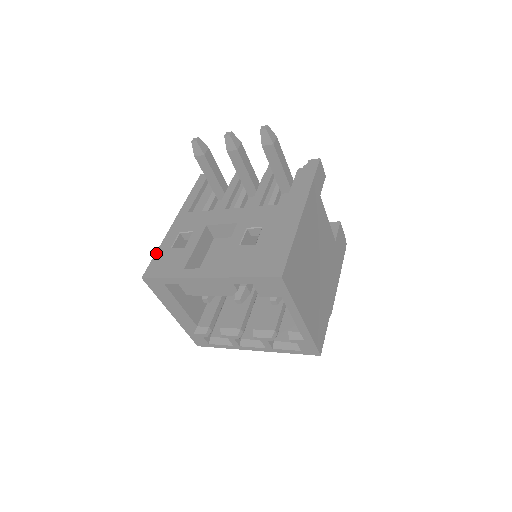
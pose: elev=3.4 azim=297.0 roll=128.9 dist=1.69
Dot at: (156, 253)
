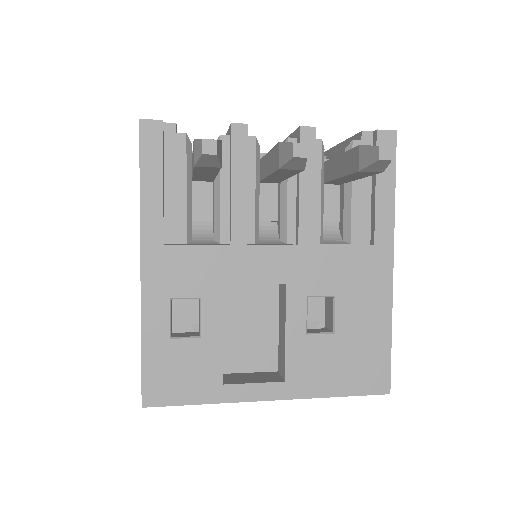
Dot at: (143, 351)
